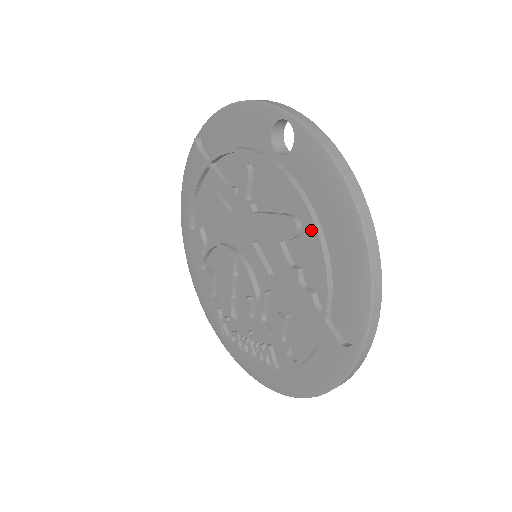
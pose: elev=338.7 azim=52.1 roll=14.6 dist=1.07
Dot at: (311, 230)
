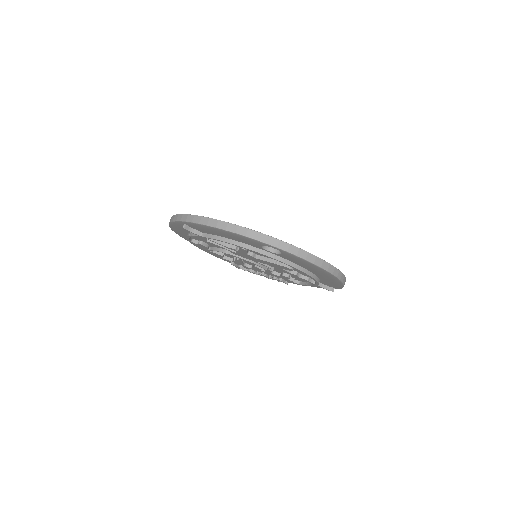
Dot at: occluded
